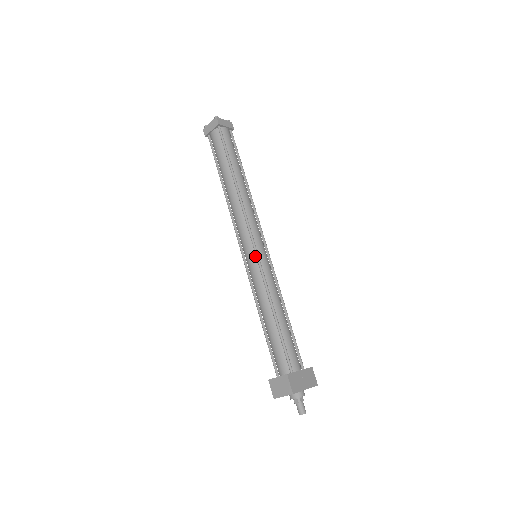
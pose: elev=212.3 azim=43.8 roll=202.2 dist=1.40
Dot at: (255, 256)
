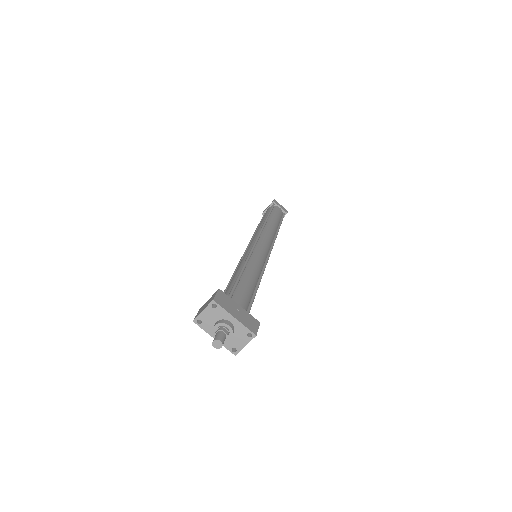
Dot at: occluded
